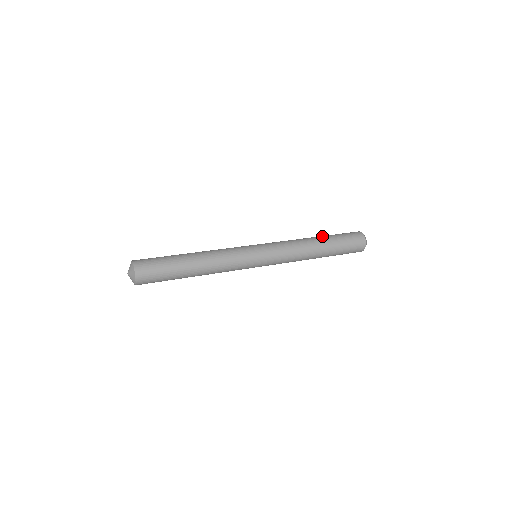
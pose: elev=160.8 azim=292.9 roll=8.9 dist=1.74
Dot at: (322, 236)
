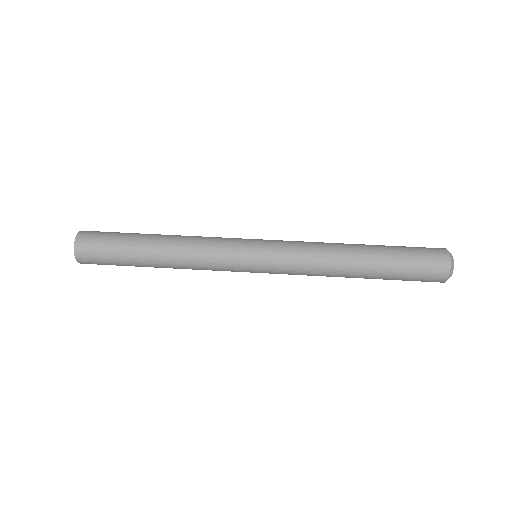
Dot at: (373, 247)
